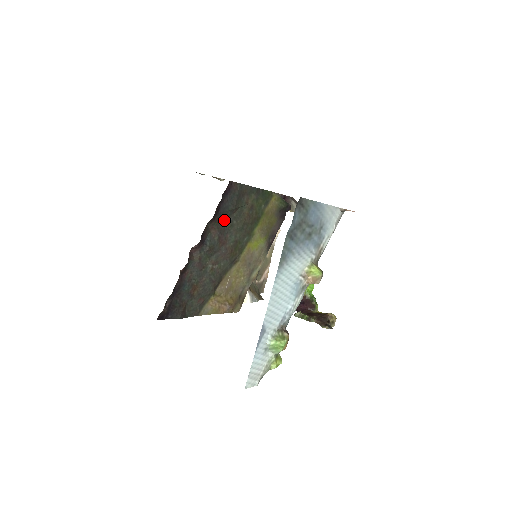
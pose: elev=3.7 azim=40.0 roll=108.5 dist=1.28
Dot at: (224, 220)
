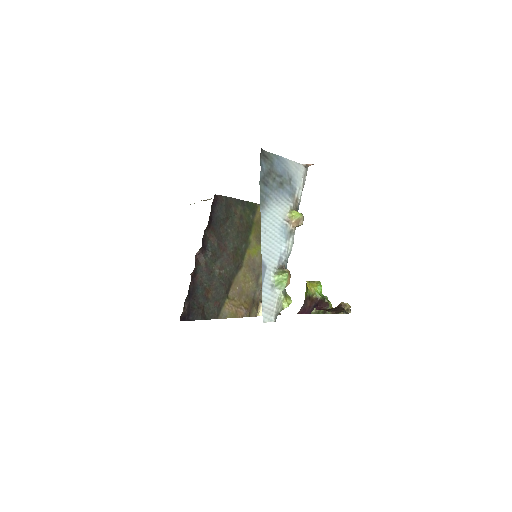
Dot at: (219, 229)
